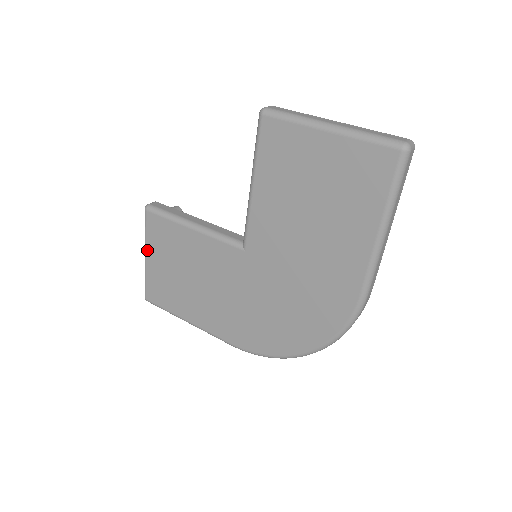
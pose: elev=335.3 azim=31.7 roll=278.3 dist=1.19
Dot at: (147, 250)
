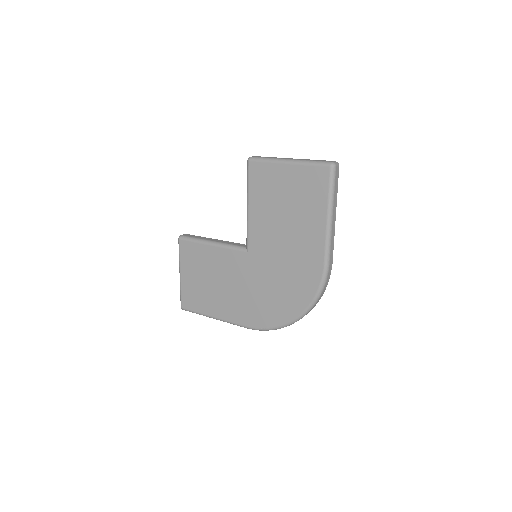
Dot at: (181, 269)
